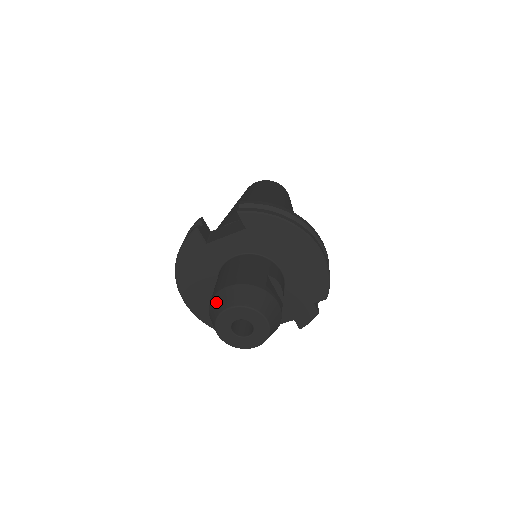
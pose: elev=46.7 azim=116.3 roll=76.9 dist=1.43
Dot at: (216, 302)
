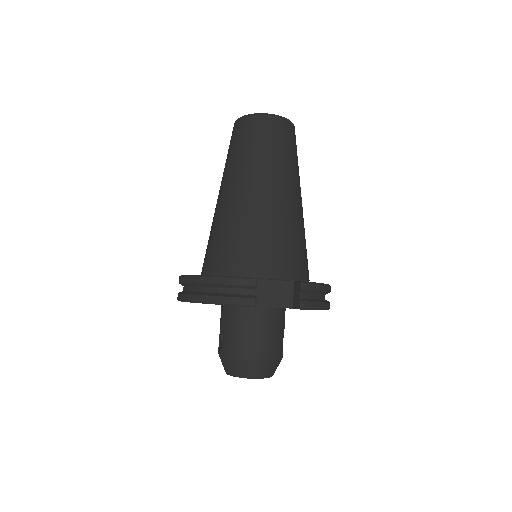
Dot at: (244, 367)
